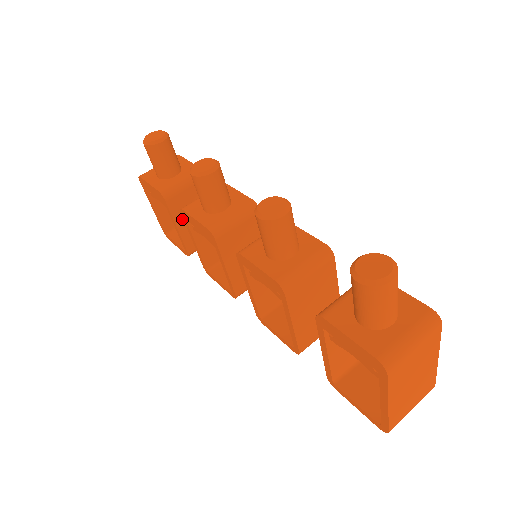
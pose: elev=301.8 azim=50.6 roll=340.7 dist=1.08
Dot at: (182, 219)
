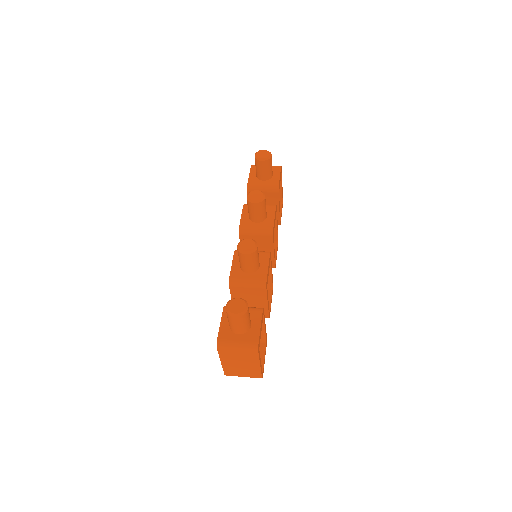
Dot at: occluded
